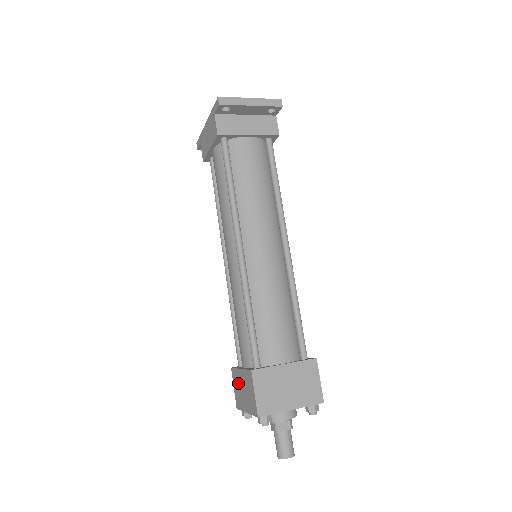
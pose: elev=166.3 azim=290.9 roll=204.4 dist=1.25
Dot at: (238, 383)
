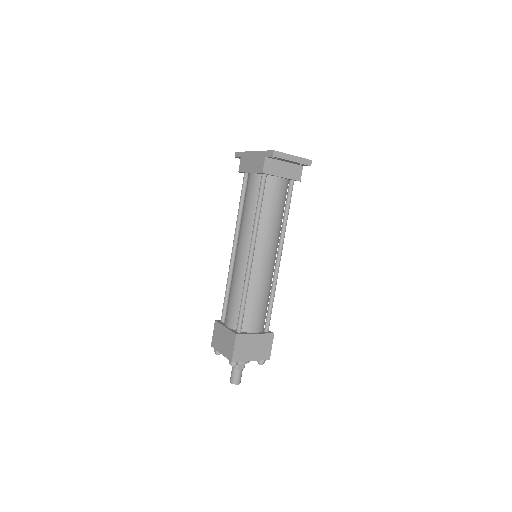
Dot at: (219, 333)
